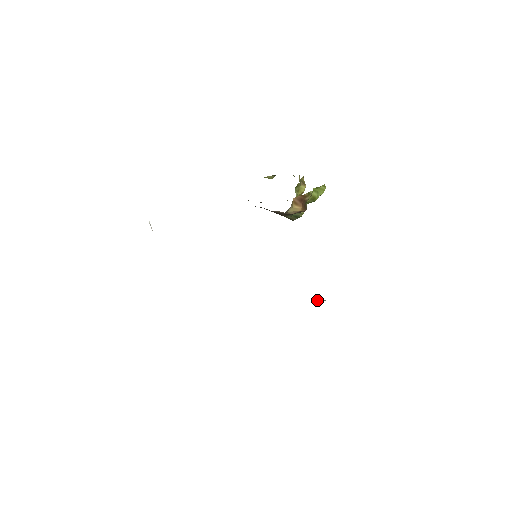
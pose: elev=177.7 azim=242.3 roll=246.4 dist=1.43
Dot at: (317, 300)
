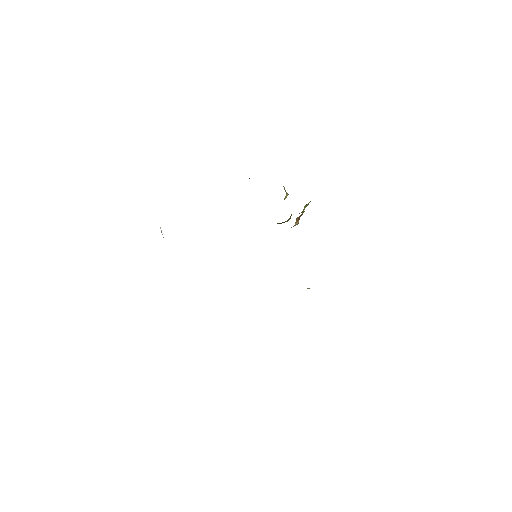
Dot at: occluded
